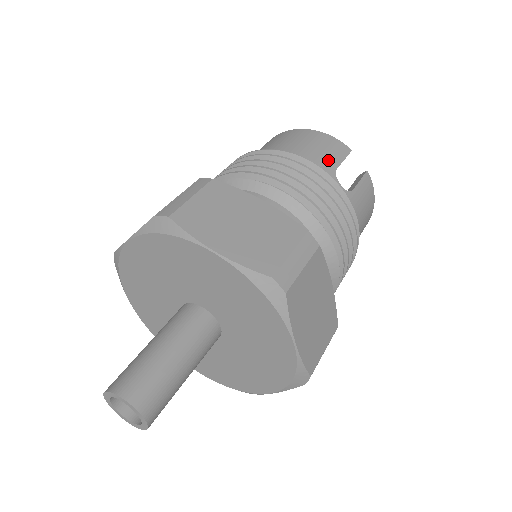
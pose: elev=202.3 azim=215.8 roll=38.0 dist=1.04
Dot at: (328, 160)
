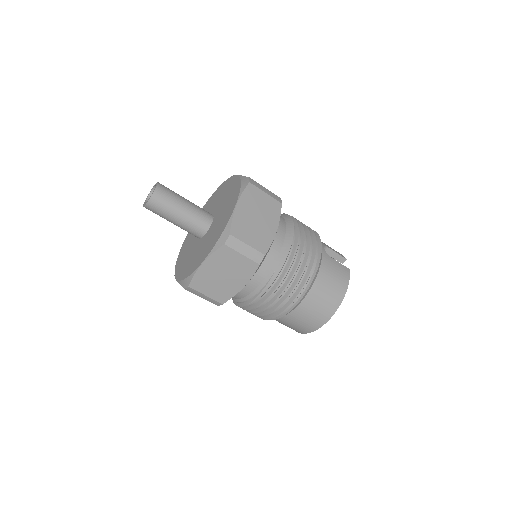
Dot at: (327, 245)
